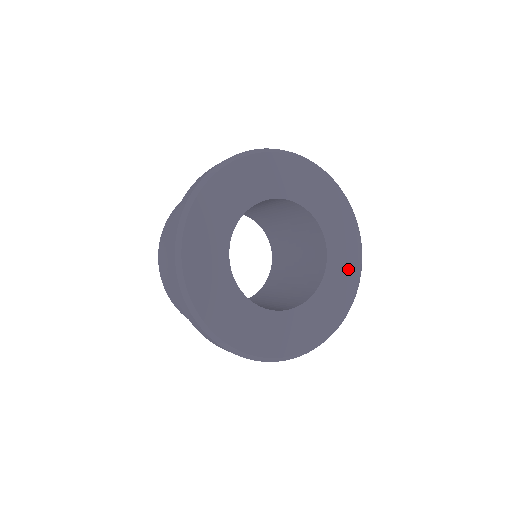
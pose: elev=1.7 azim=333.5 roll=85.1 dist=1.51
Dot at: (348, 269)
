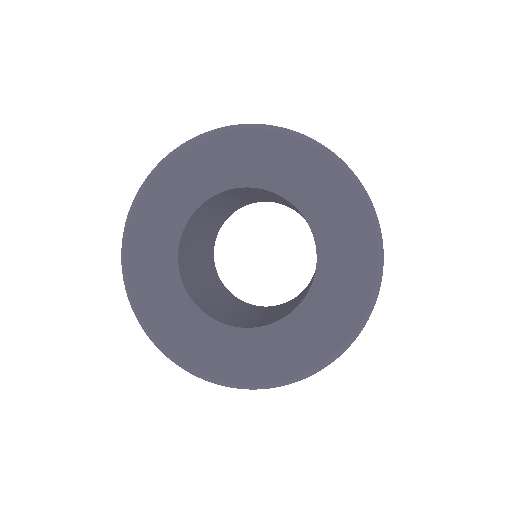
Dot at: (344, 211)
